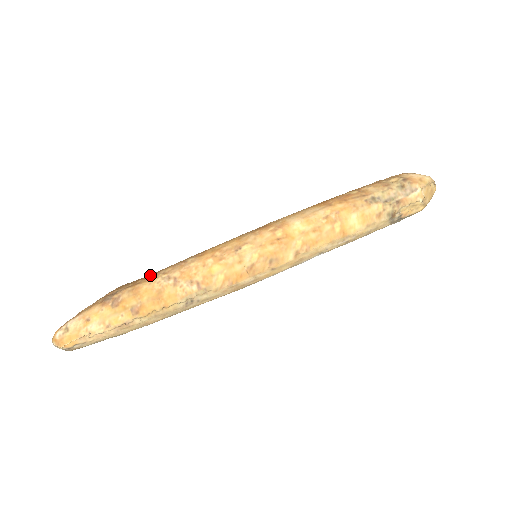
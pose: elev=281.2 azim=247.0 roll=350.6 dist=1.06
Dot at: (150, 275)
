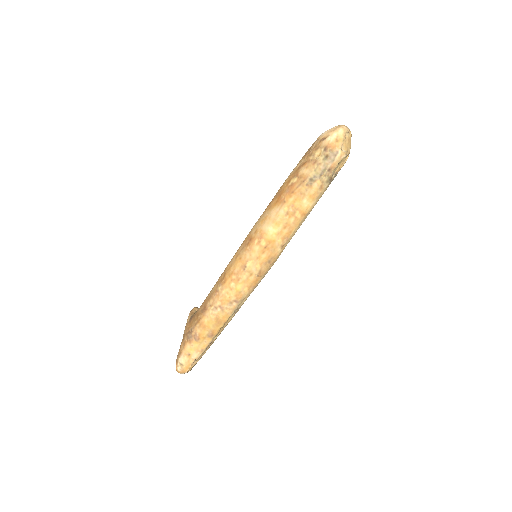
Dot at: (202, 309)
